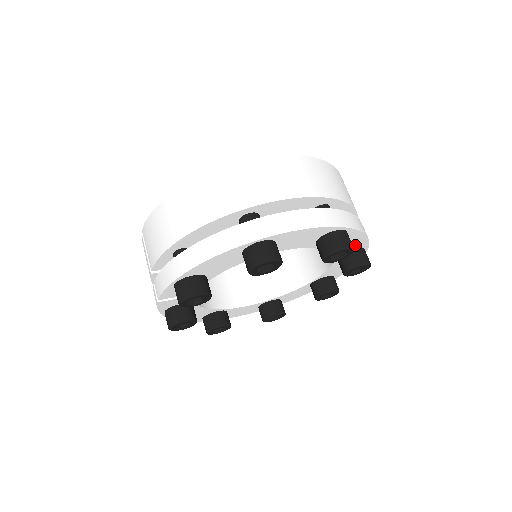
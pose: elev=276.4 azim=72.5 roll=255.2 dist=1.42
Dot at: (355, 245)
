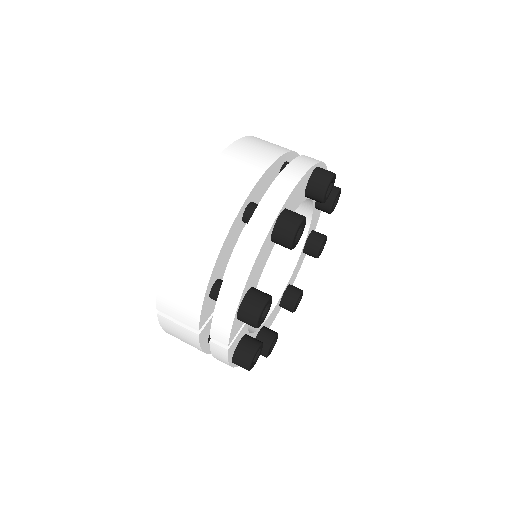
Dot at: occluded
